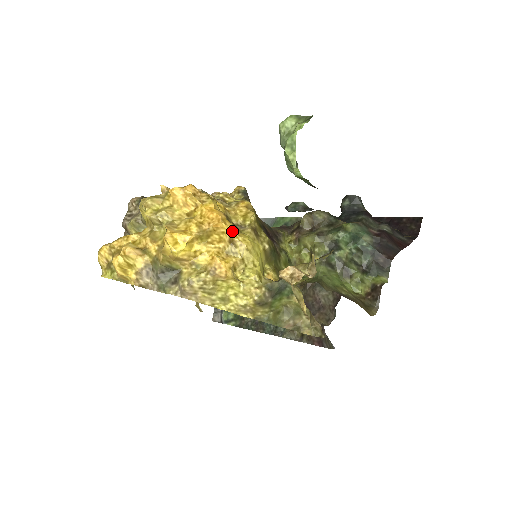
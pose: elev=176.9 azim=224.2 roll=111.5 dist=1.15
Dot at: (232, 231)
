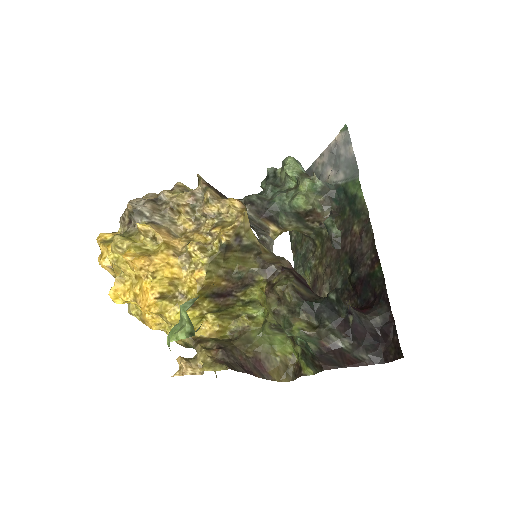
Dot at: (155, 314)
